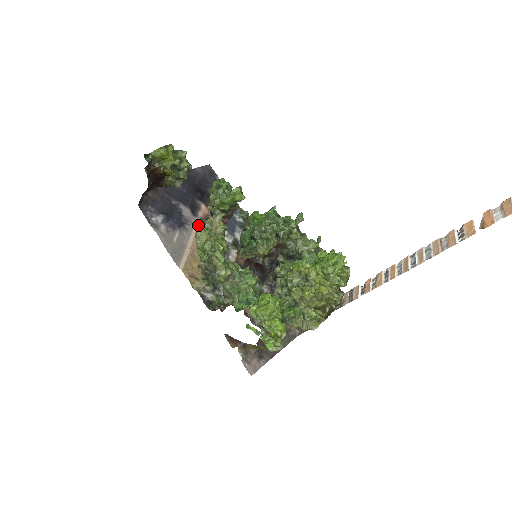
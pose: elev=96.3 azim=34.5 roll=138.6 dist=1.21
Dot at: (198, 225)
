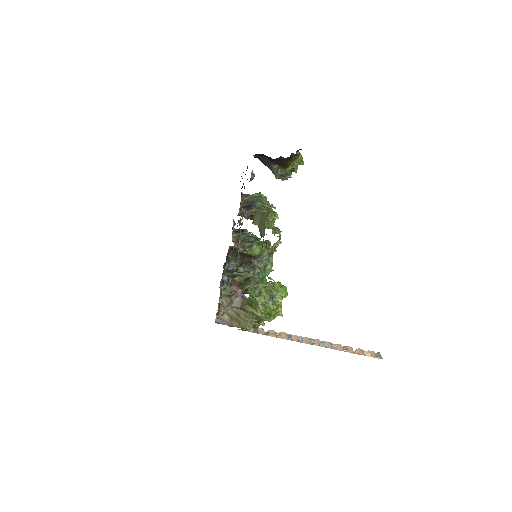
Dot at: occluded
